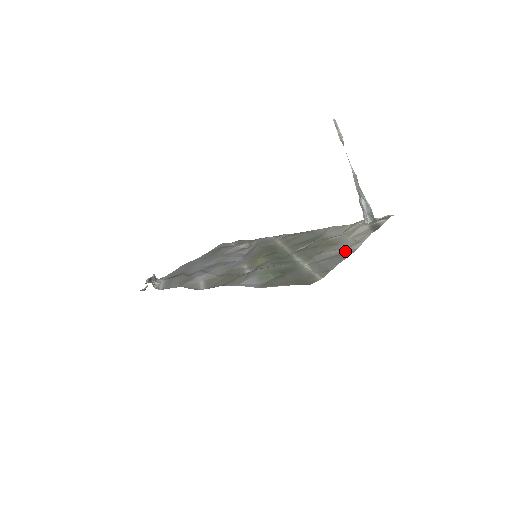
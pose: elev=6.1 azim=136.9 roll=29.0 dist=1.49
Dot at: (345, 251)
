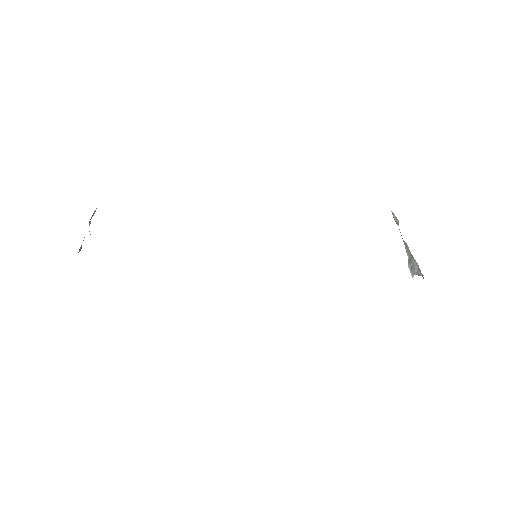
Dot at: occluded
